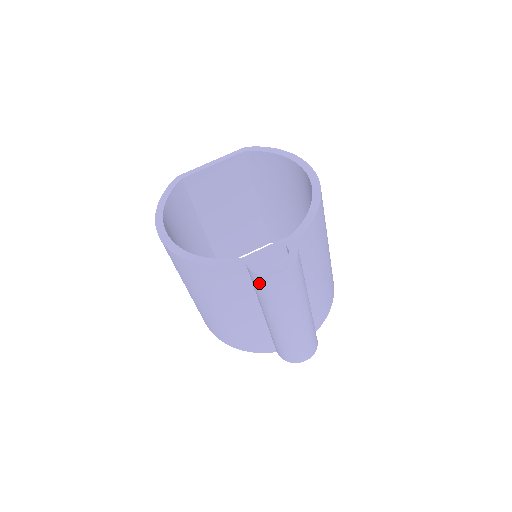
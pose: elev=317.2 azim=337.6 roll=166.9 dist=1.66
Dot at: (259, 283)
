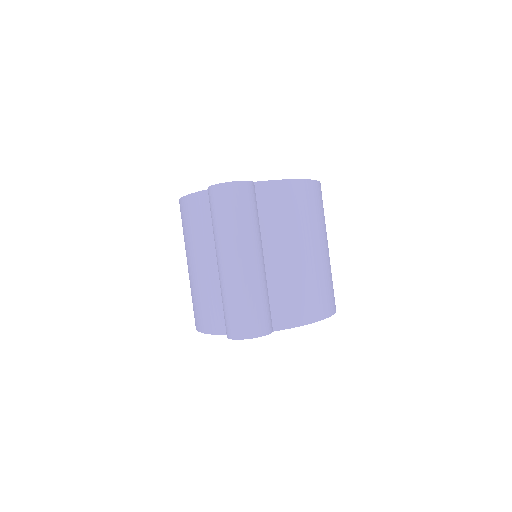
Dot at: (210, 201)
